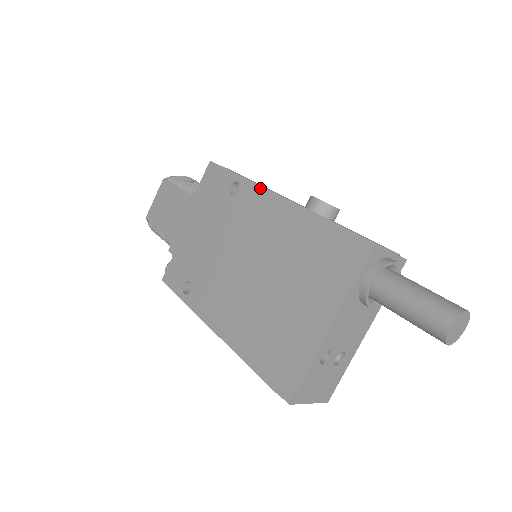
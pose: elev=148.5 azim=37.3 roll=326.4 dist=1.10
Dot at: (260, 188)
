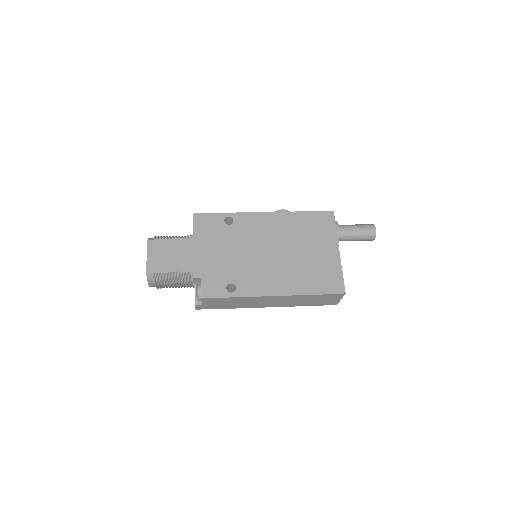
Dot at: (250, 214)
